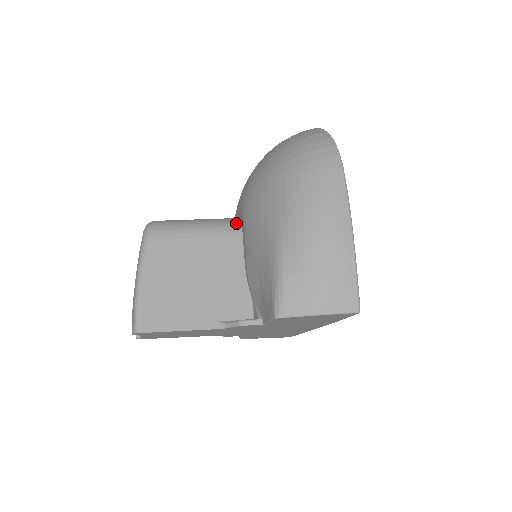
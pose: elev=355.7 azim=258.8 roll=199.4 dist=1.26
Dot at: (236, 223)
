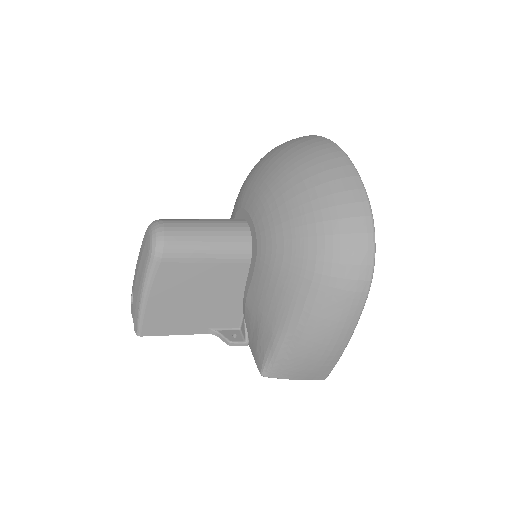
Dot at: (247, 247)
